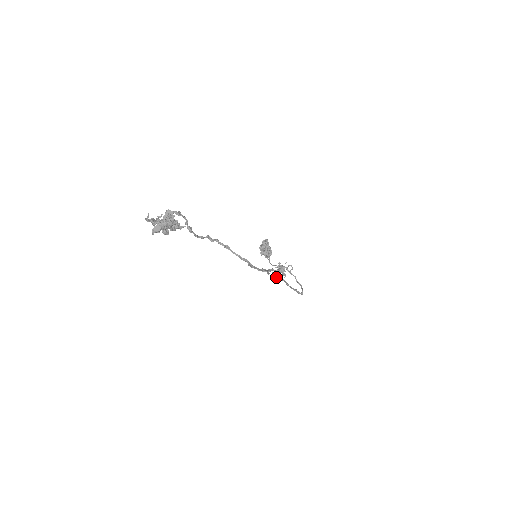
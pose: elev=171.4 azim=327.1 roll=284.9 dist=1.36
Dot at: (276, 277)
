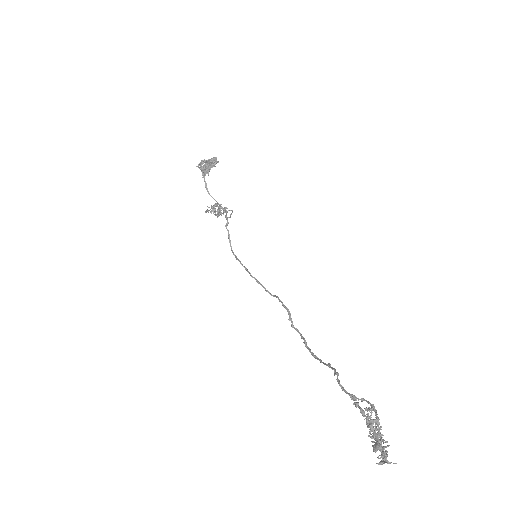
Dot at: occluded
